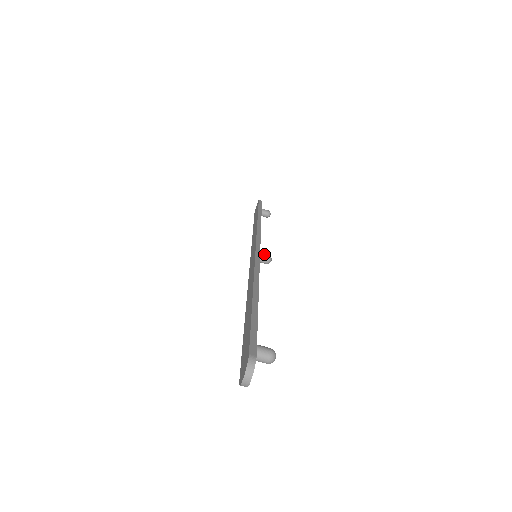
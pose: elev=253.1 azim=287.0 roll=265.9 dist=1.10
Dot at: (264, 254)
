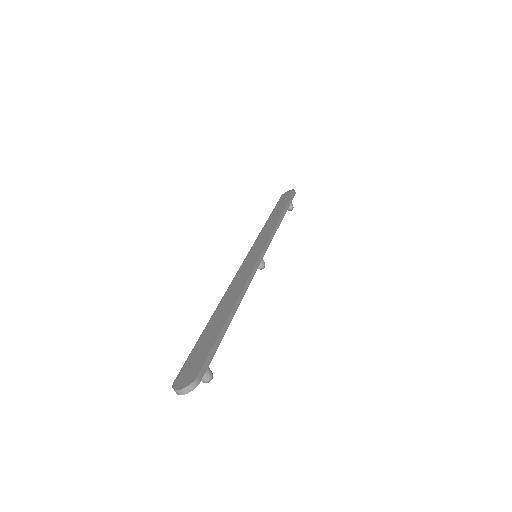
Dot at: (263, 261)
